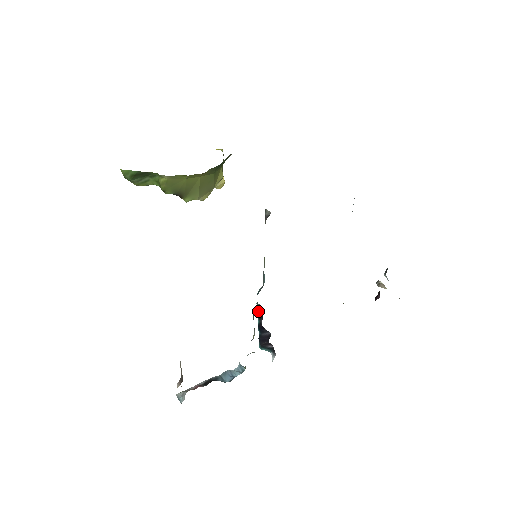
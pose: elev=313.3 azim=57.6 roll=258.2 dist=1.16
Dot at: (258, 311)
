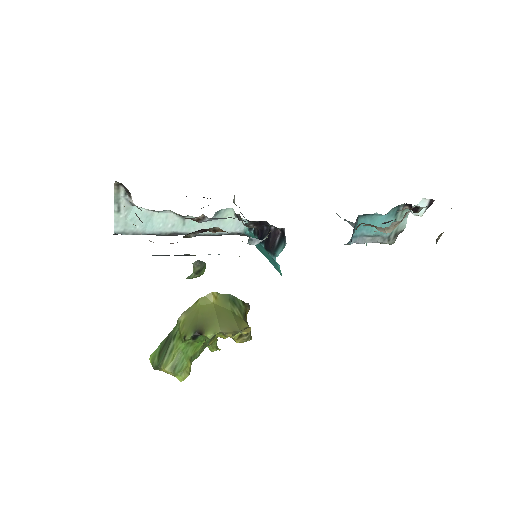
Dot at: (251, 232)
